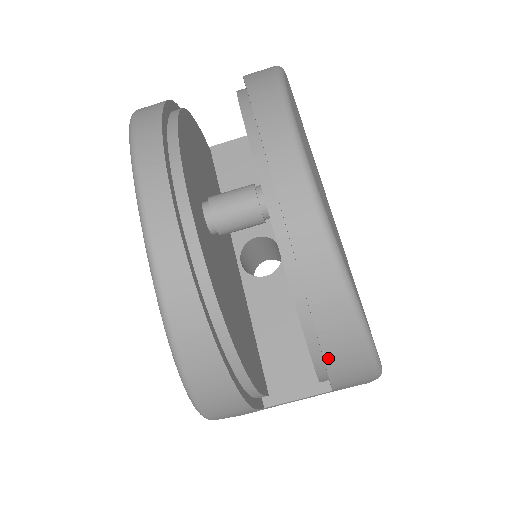
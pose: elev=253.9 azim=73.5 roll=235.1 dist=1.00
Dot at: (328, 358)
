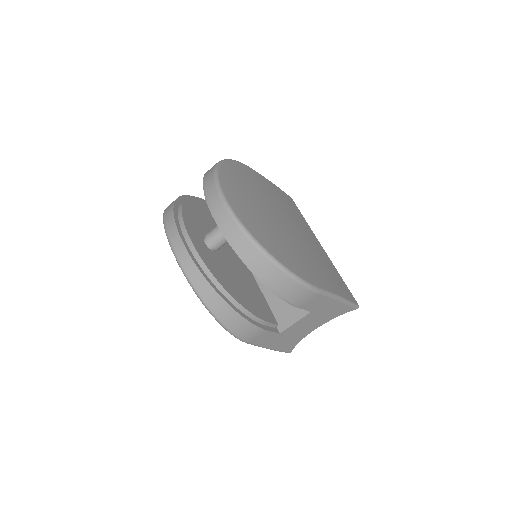
Dot at: (273, 287)
